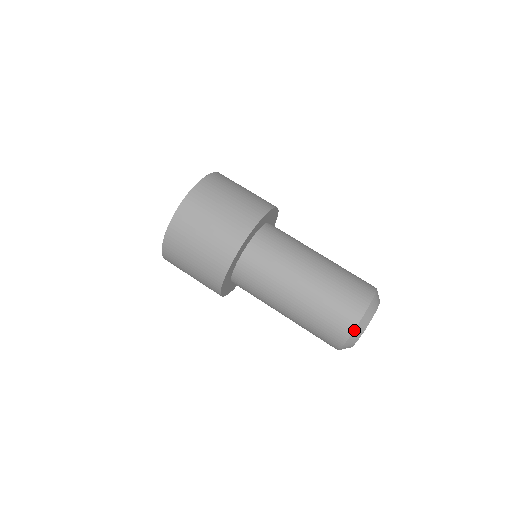
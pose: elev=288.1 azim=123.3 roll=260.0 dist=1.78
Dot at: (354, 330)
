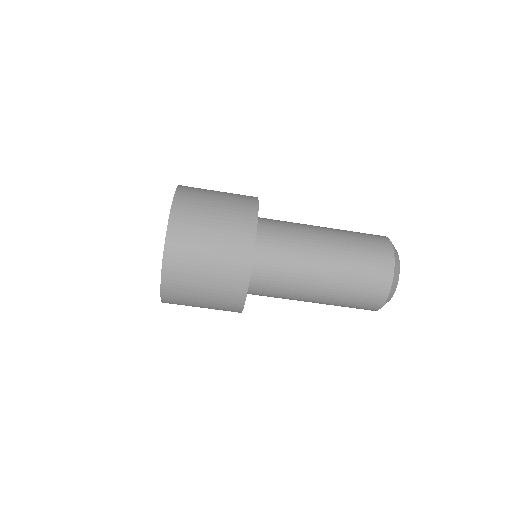
Dot at: (393, 279)
